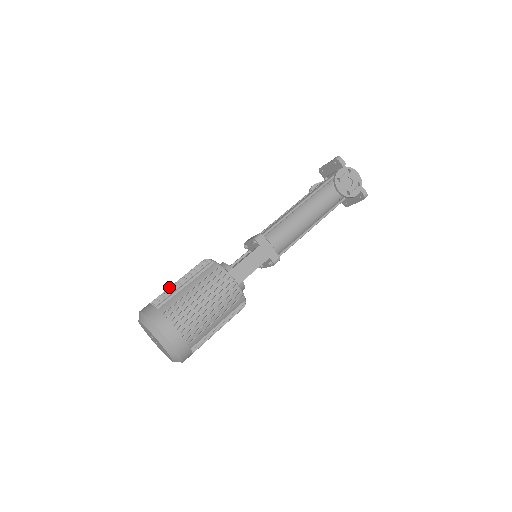
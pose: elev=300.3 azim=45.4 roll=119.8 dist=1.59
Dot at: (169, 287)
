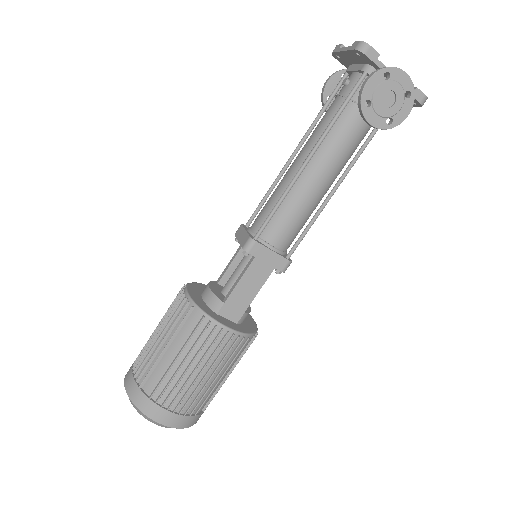
Dot at: (148, 342)
